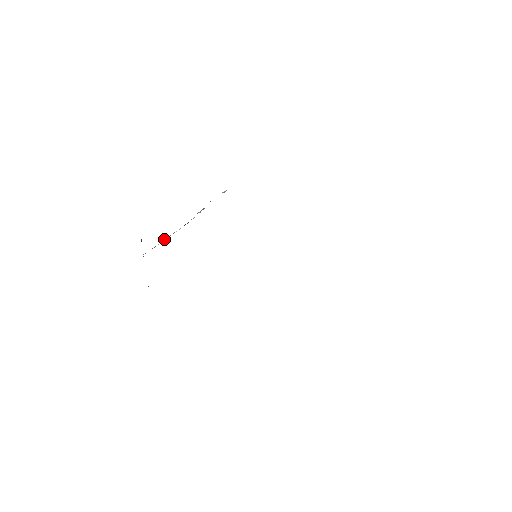
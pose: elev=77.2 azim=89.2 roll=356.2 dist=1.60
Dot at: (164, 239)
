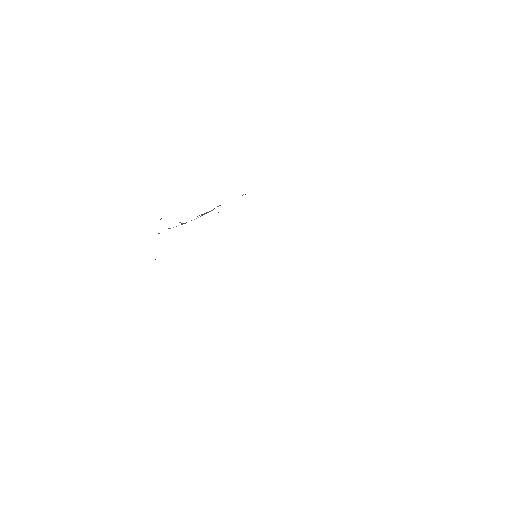
Dot at: (180, 222)
